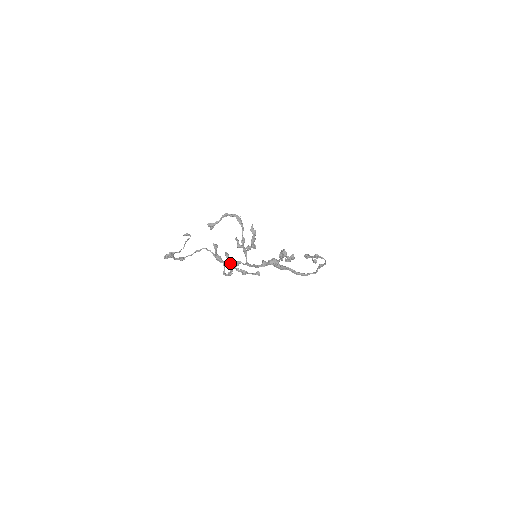
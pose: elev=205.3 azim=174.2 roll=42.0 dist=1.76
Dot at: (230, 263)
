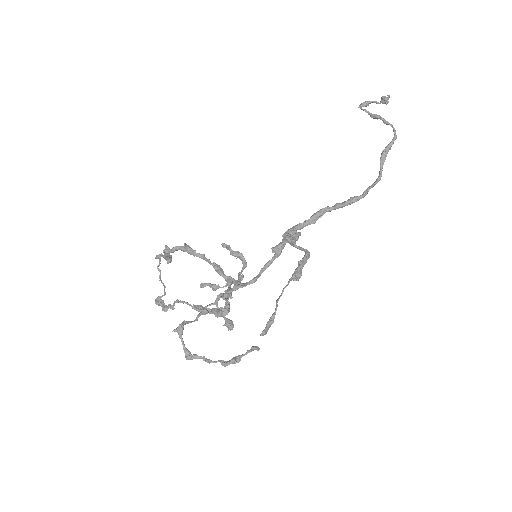
Dot at: occluded
